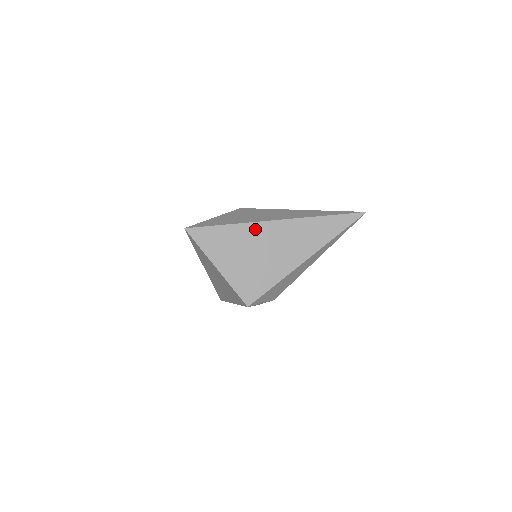
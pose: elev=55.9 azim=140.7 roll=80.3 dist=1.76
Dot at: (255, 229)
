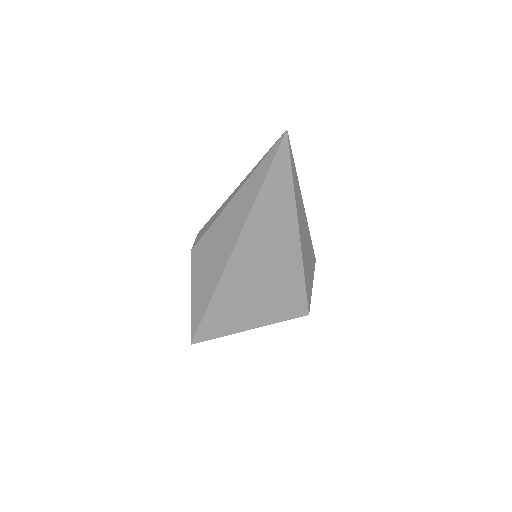
Dot at: (229, 280)
